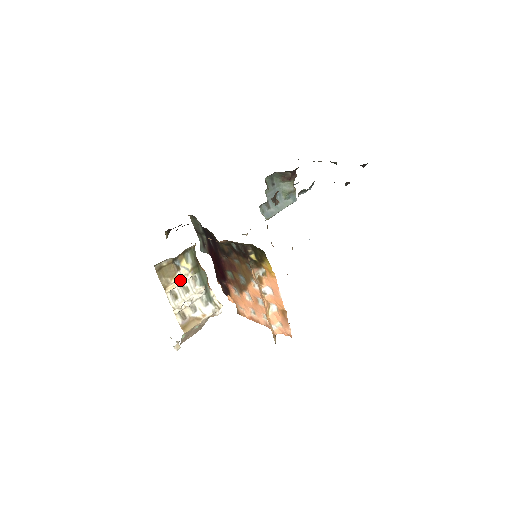
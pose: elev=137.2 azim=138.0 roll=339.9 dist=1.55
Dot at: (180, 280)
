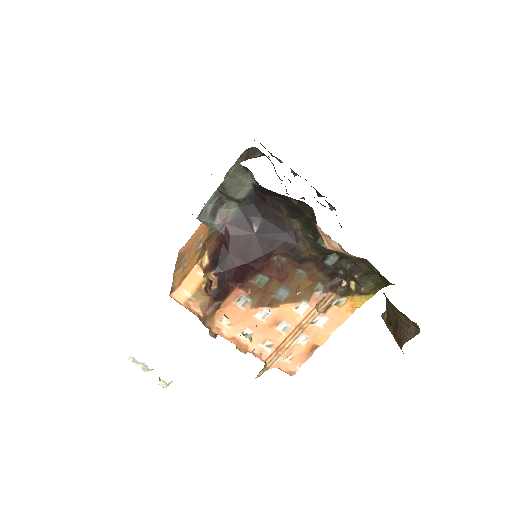
Dot at: occluded
